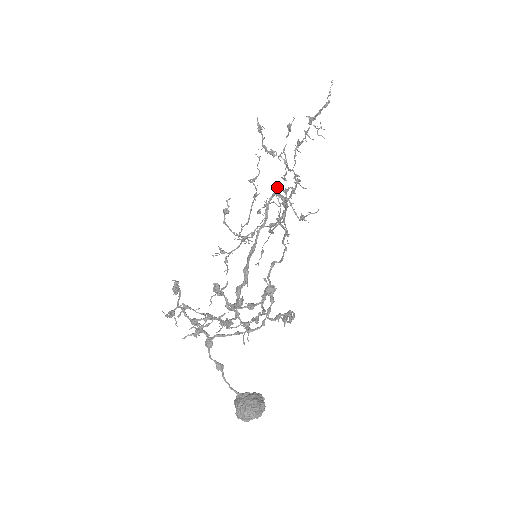
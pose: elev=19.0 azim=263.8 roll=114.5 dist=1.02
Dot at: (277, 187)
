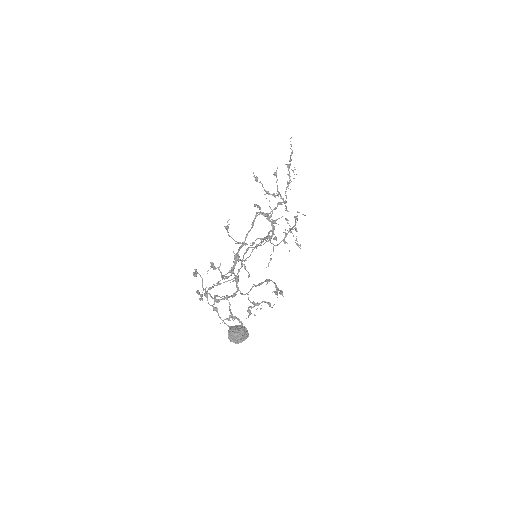
Dot at: (287, 219)
